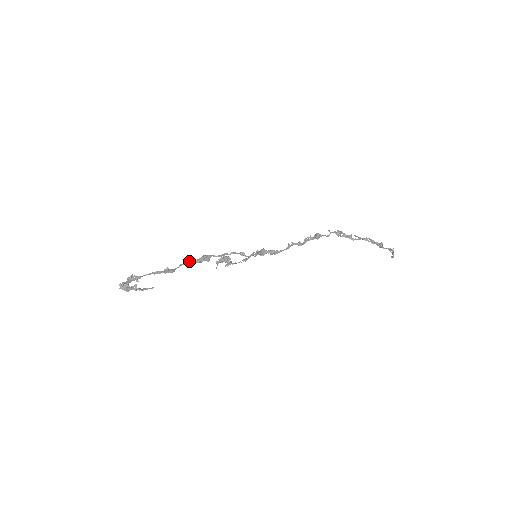
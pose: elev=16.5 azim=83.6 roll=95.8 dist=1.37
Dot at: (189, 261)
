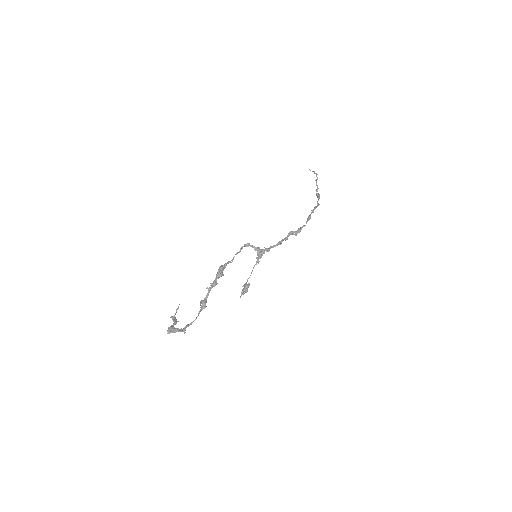
Dot at: occluded
